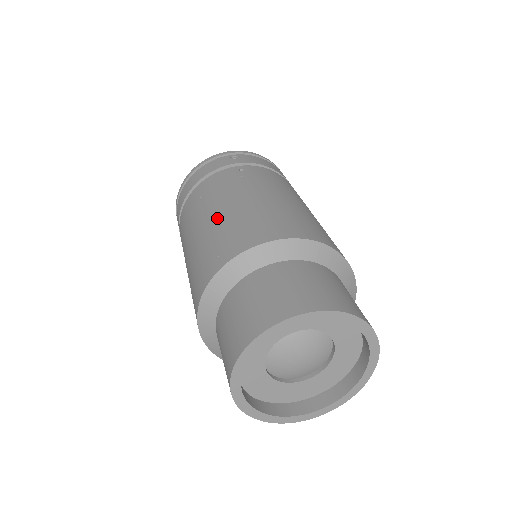
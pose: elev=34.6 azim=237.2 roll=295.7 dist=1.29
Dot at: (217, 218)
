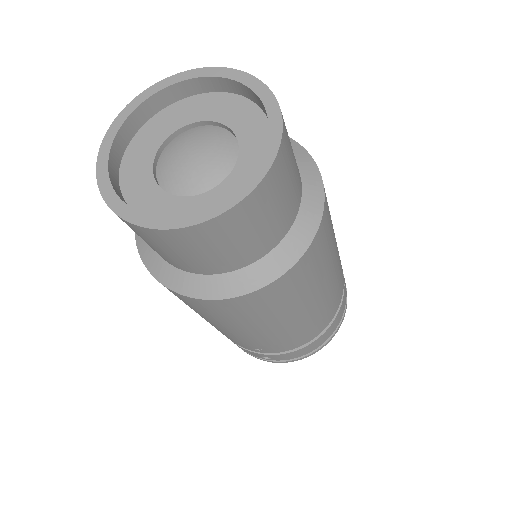
Dot at: occluded
